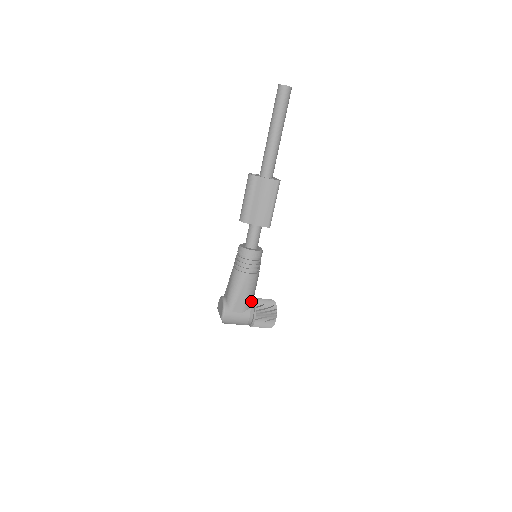
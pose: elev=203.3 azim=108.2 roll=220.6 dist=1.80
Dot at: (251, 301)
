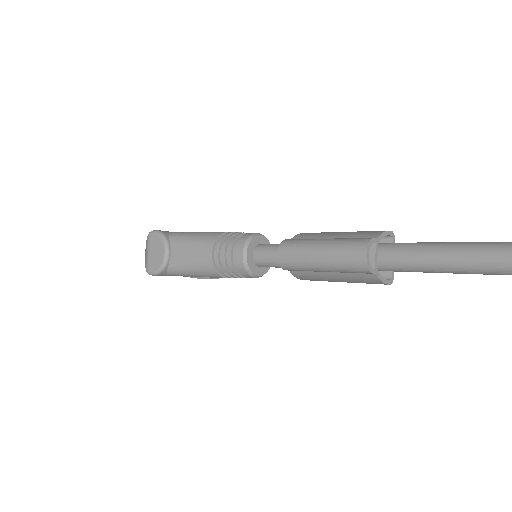
Dot at: occluded
